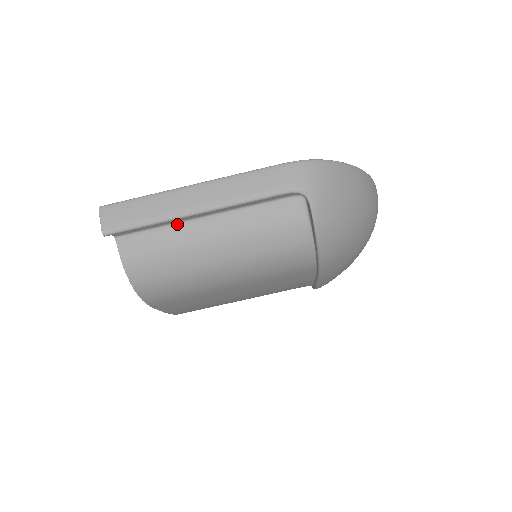
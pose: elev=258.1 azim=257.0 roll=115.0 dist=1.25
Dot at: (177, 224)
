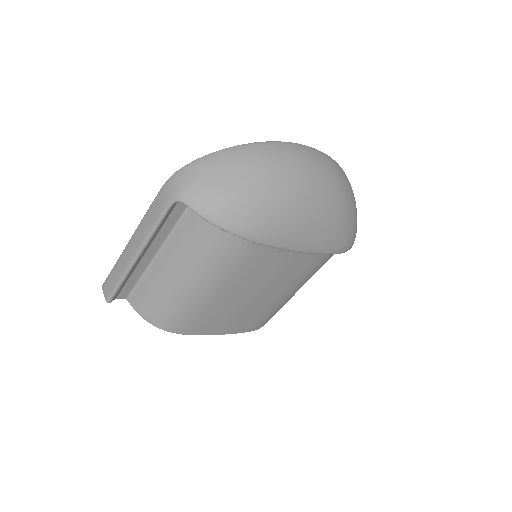
Dot at: (147, 270)
